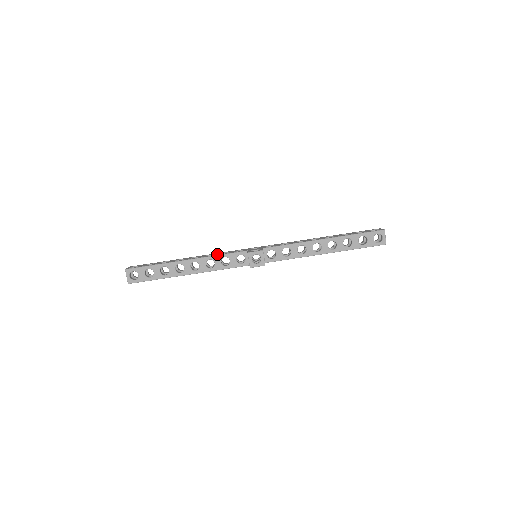
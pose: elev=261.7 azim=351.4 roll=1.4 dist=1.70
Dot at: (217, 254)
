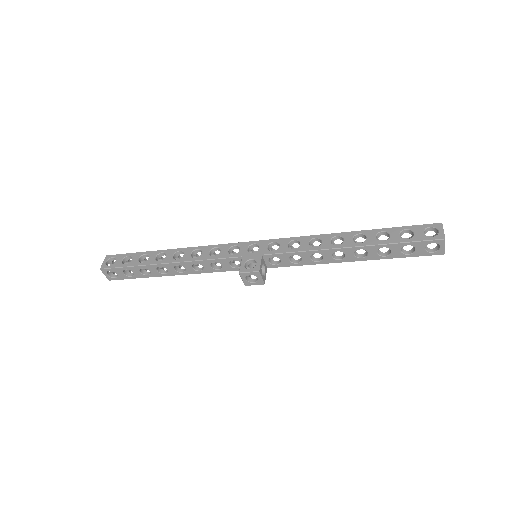
Dot at: (204, 255)
